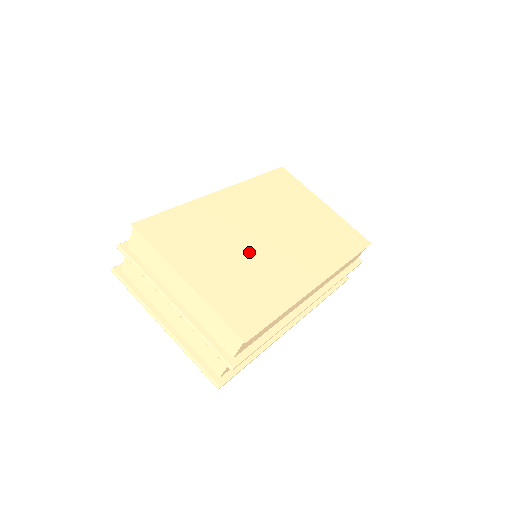
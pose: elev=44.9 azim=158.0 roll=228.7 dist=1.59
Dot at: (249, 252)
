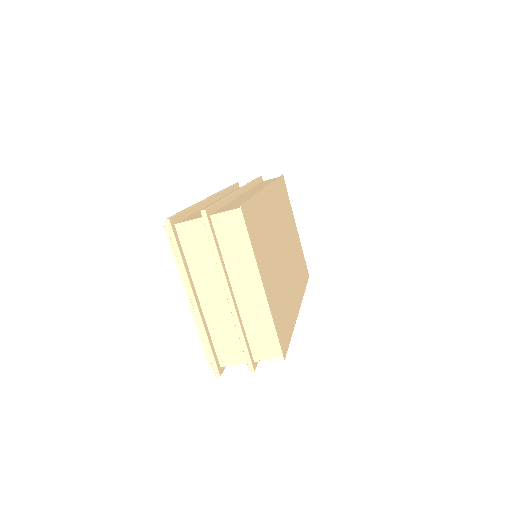
Dot at: (280, 266)
